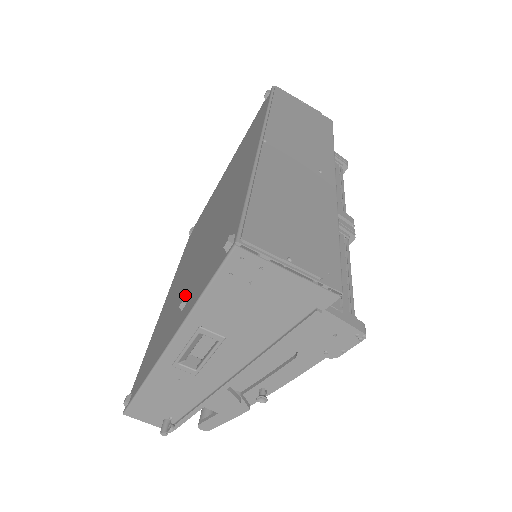
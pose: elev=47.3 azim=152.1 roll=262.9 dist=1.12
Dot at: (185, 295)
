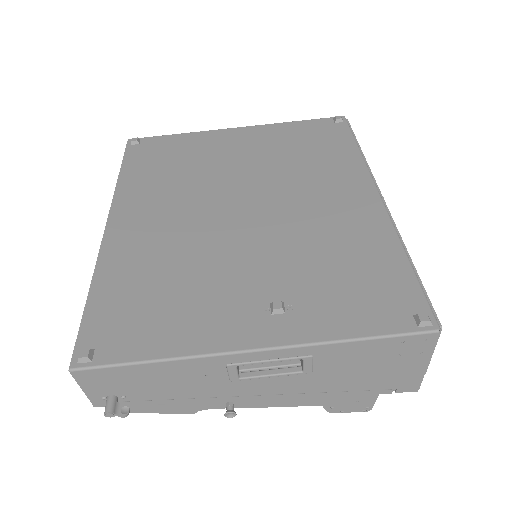
Dot at: (259, 289)
